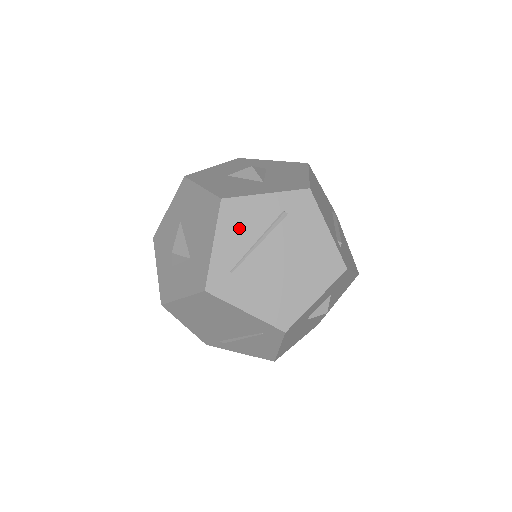
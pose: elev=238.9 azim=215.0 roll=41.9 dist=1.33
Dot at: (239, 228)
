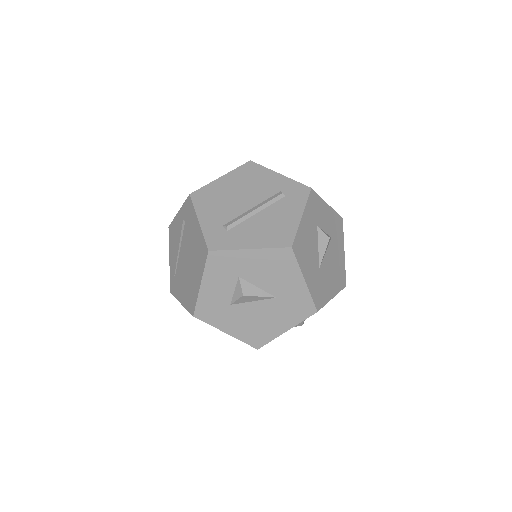
Dot at: (174, 243)
